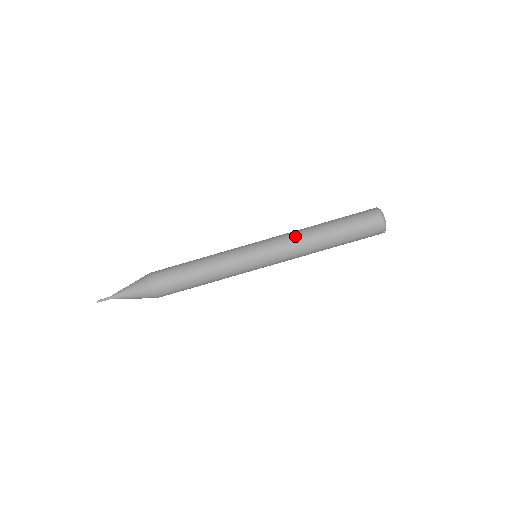
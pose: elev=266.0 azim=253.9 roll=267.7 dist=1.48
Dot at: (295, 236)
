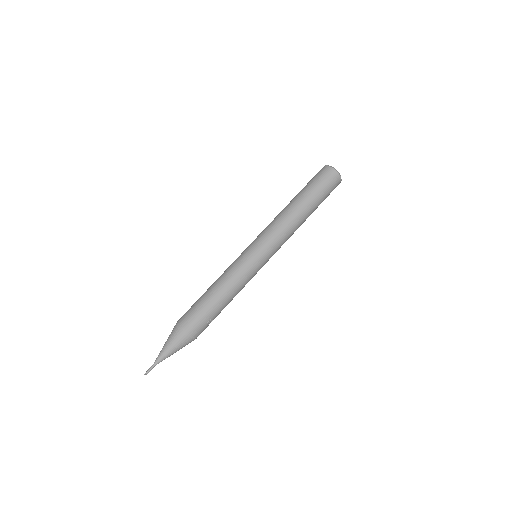
Dot at: (274, 219)
